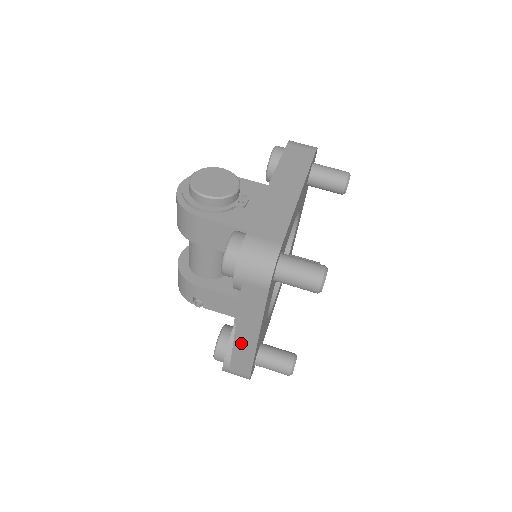
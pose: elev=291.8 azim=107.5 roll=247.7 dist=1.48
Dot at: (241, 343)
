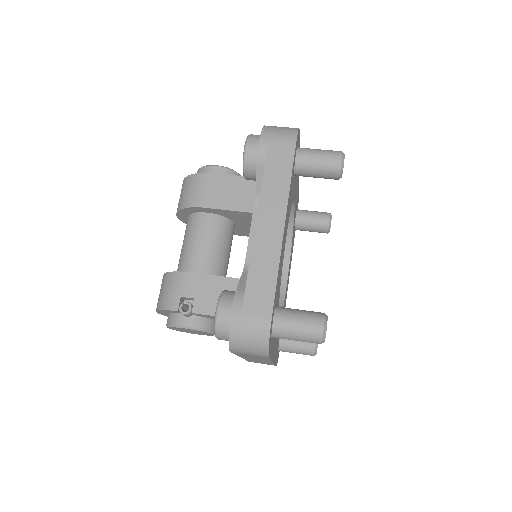
Dot at: (262, 243)
